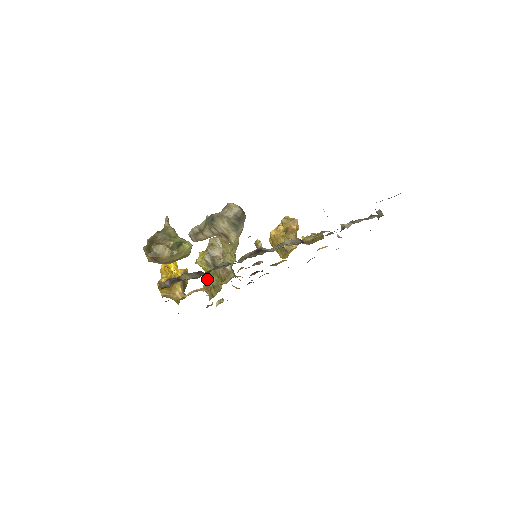
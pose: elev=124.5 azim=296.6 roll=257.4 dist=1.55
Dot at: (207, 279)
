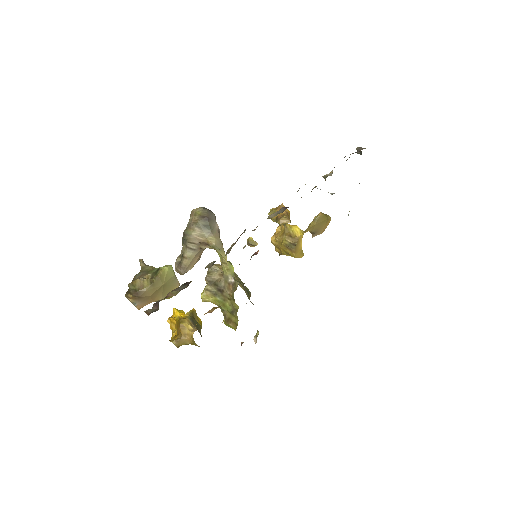
Dot at: (223, 311)
